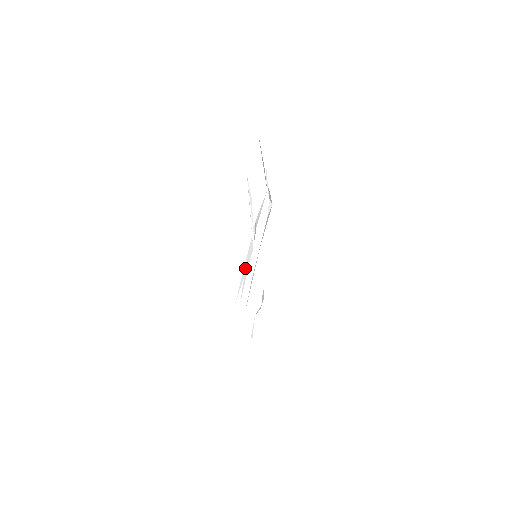
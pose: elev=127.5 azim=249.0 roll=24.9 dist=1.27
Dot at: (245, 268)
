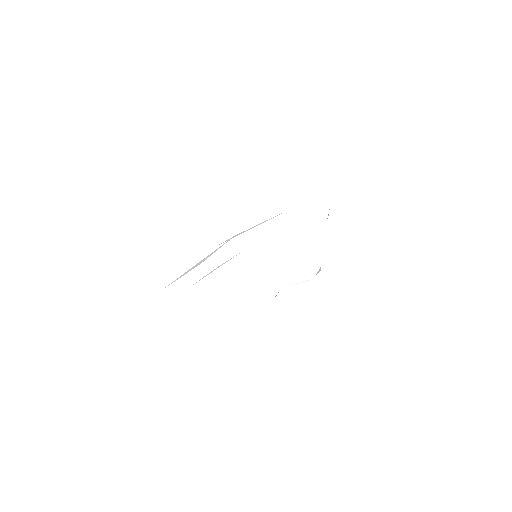
Dot at: (188, 270)
